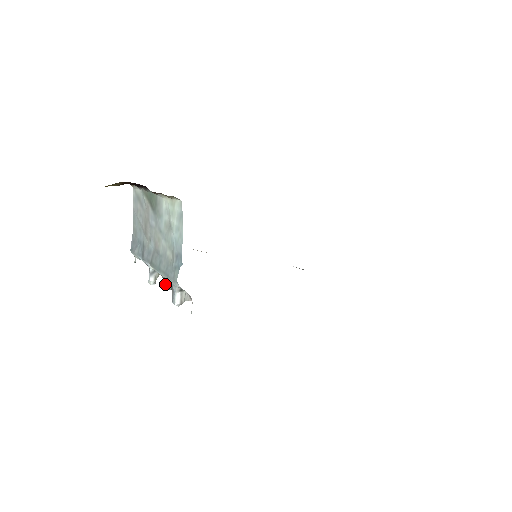
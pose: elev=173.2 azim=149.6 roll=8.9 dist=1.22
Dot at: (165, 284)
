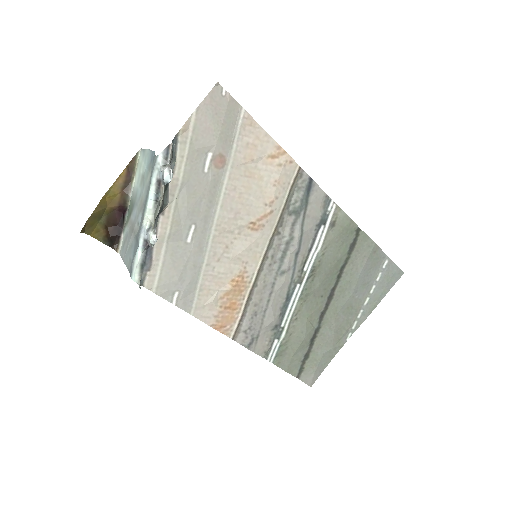
Dot at: (159, 207)
